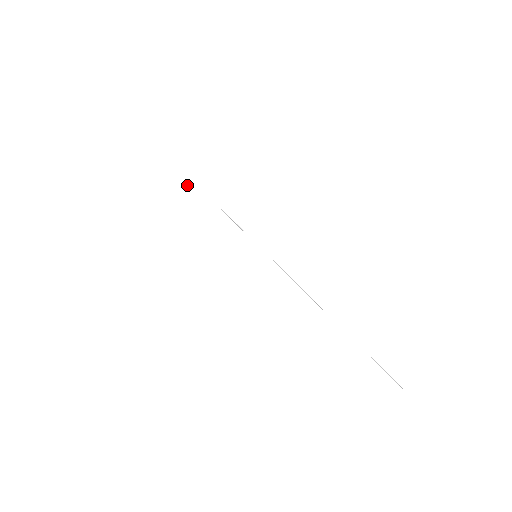
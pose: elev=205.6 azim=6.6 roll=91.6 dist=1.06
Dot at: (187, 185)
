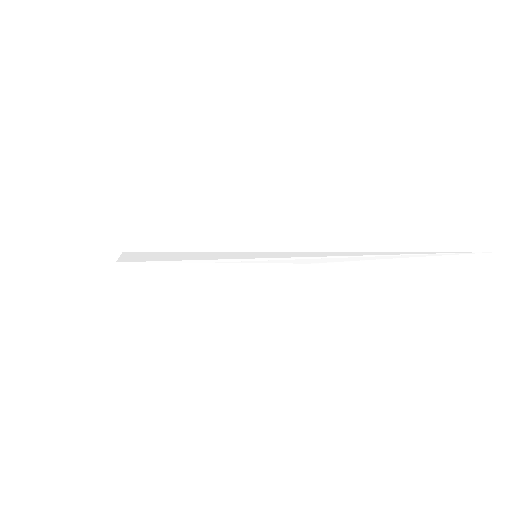
Dot at: (161, 255)
